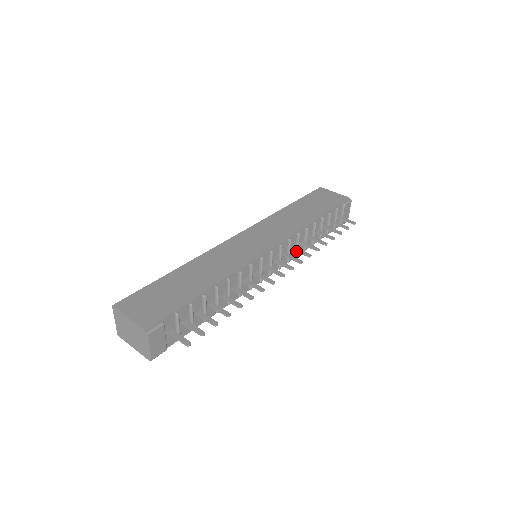
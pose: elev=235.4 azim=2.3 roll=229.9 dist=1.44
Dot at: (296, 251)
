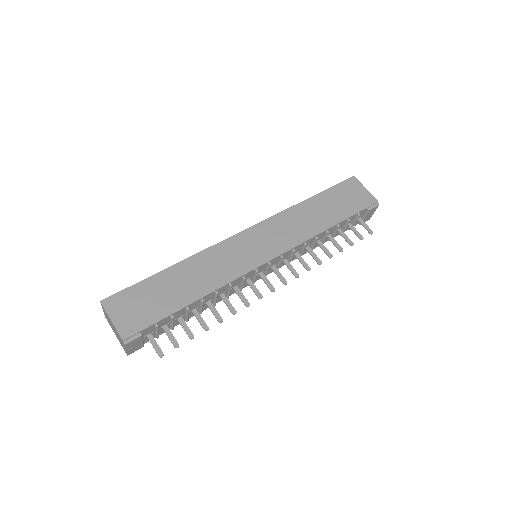
Dot at: (298, 259)
